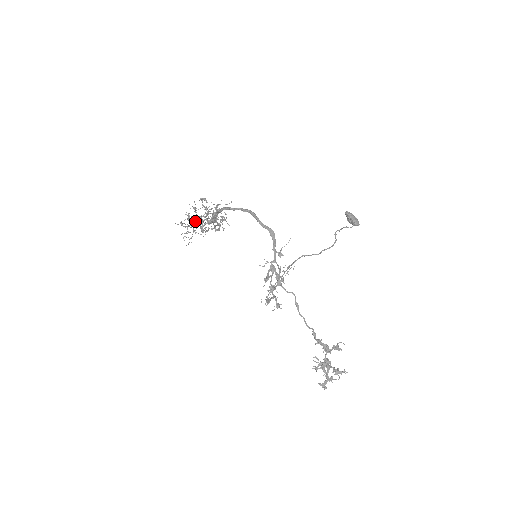
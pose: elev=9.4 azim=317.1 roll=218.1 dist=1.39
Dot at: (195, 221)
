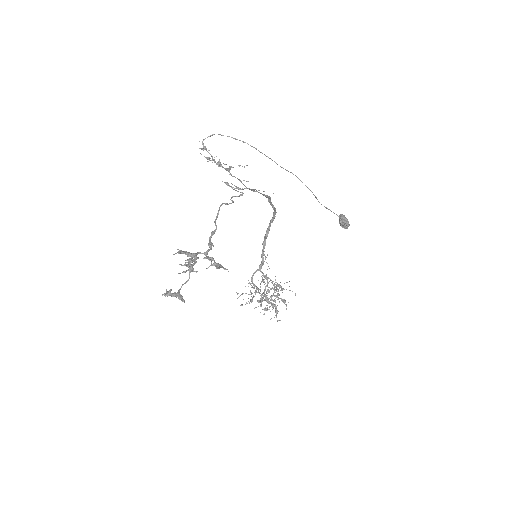
Dot at: (259, 293)
